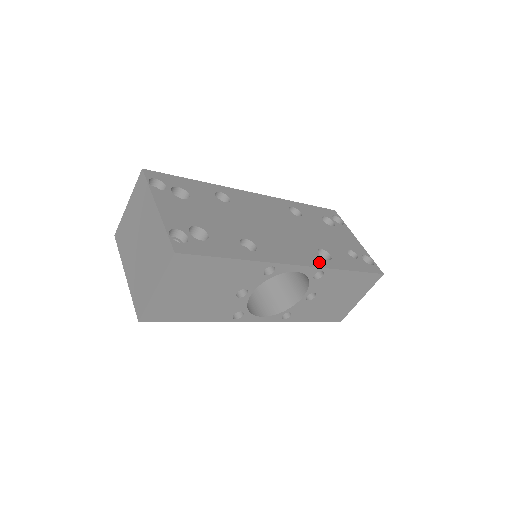
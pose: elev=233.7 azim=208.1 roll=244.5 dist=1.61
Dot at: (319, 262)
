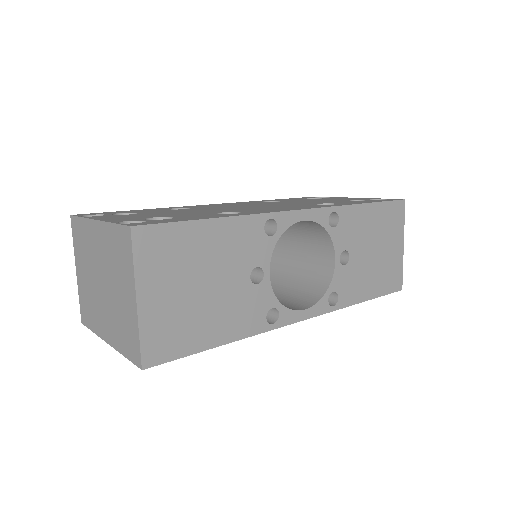
Dot at: (324, 206)
